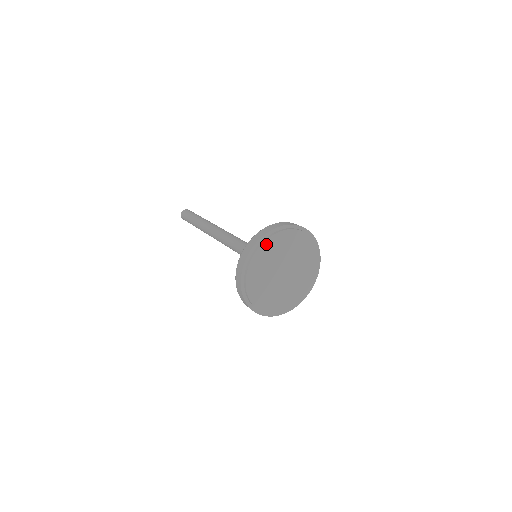
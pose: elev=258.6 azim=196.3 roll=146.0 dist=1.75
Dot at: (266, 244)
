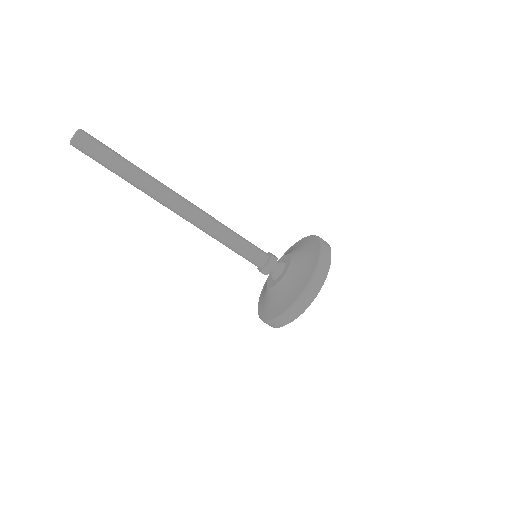
Dot at: (316, 294)
